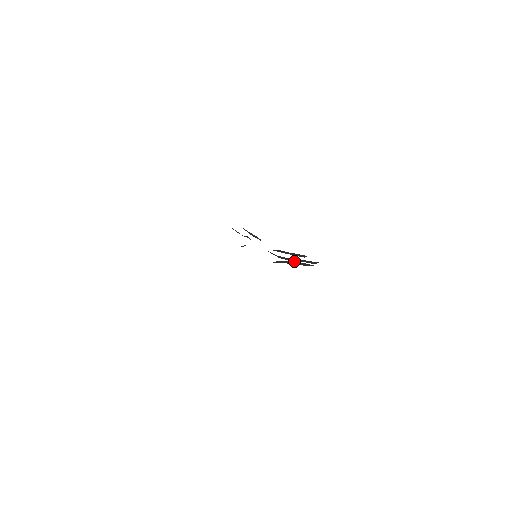
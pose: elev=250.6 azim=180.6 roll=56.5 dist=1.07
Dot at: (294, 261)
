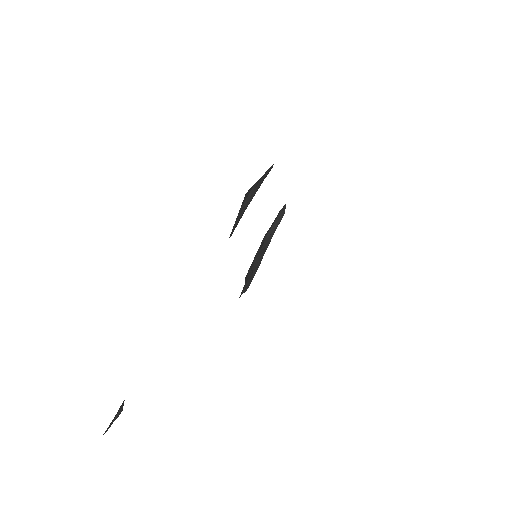
Dot at: (273, 224)
